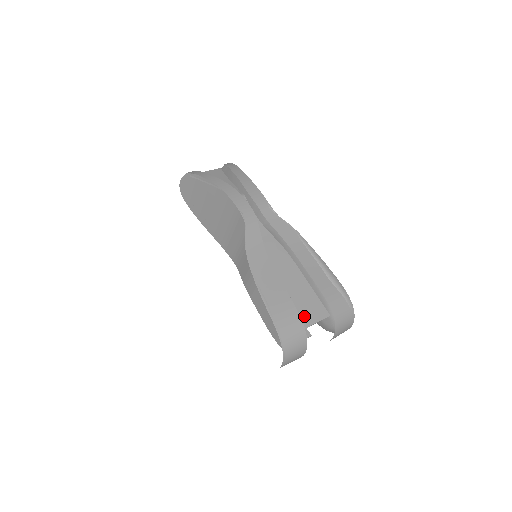
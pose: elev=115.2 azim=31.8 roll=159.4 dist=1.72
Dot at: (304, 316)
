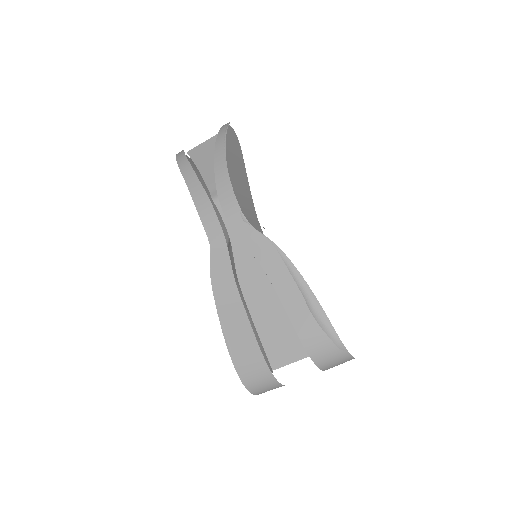
Dot at: (276, 355)
